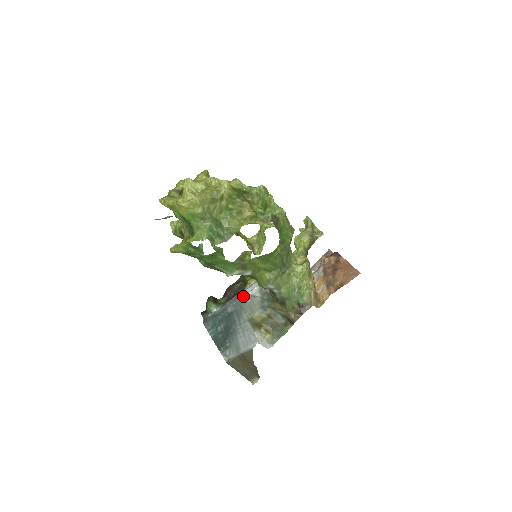
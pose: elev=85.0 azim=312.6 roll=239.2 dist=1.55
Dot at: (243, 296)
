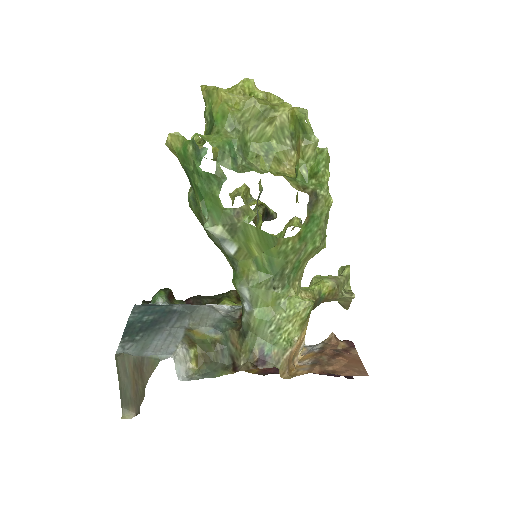
Dot at: occluded
